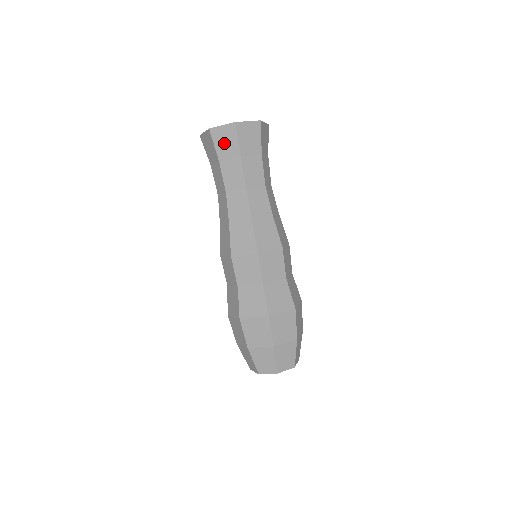
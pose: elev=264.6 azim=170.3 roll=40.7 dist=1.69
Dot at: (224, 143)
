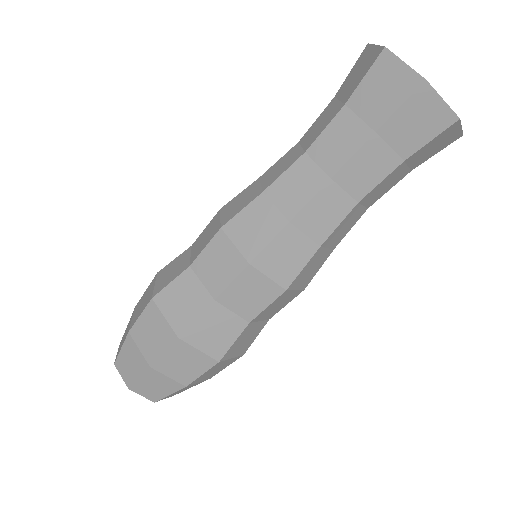
Dot at: (413, 122)
